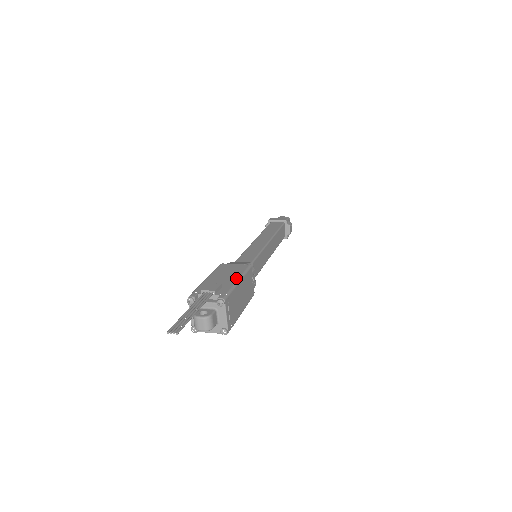
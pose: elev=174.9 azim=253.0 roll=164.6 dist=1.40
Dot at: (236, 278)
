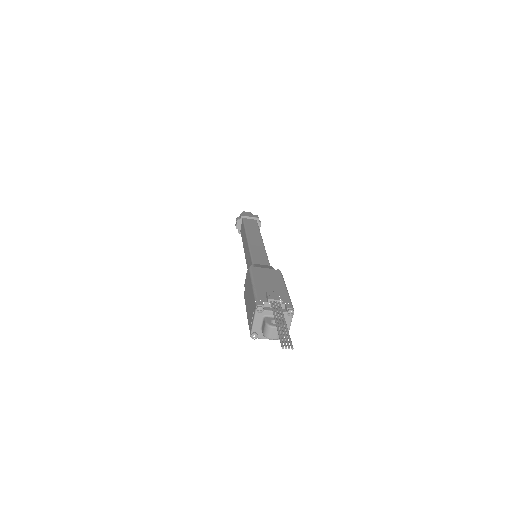
Dot at: (283, 285)
